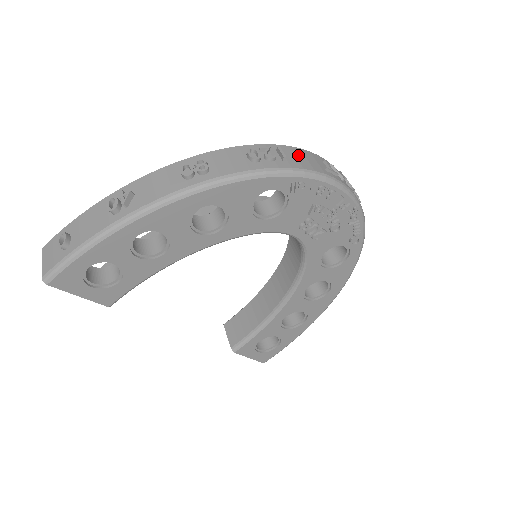
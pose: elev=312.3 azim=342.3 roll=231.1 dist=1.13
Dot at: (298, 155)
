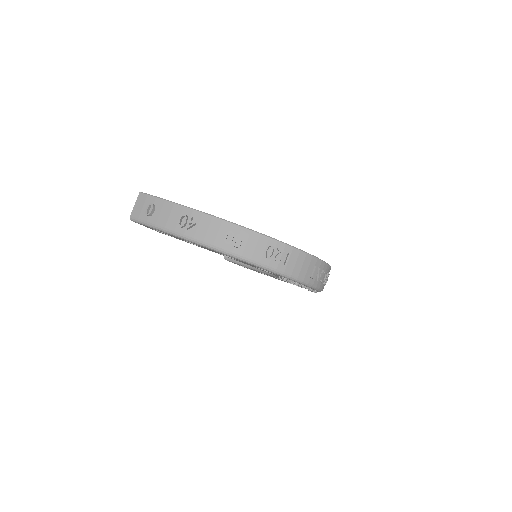
Dot at: (299, 261)
